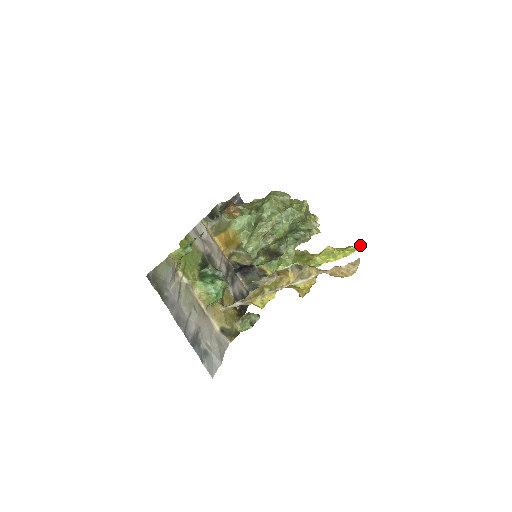
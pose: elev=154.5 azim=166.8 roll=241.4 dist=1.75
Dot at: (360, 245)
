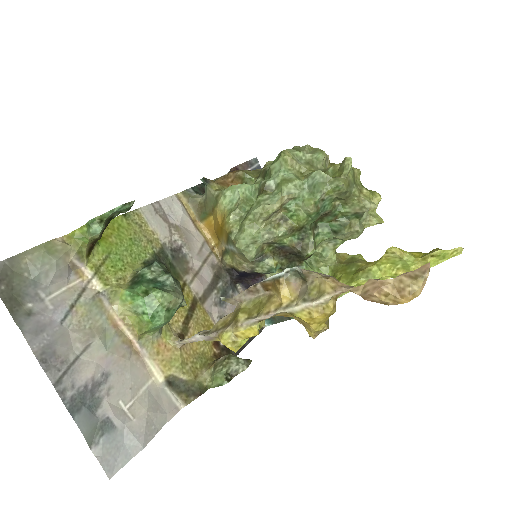
Dot at: (458, 247)
